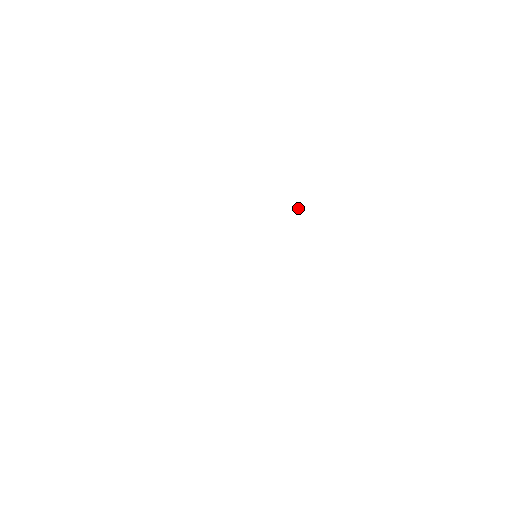
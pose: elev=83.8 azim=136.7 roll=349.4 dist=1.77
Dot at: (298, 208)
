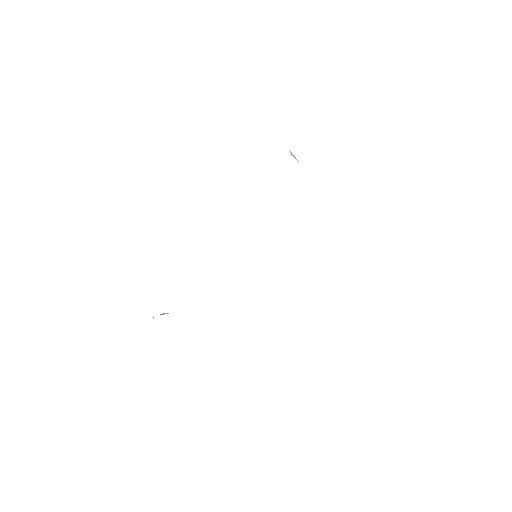
Dot at: occluded
